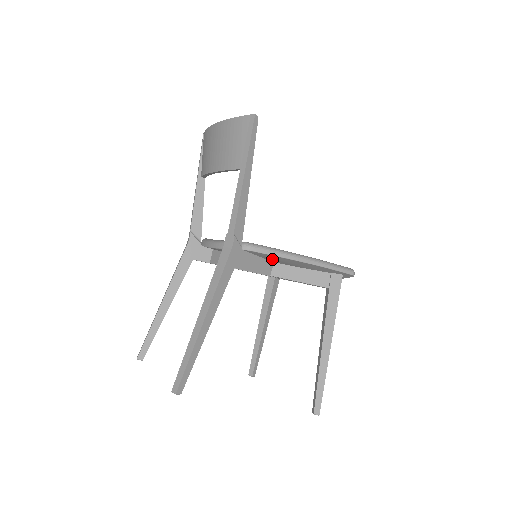
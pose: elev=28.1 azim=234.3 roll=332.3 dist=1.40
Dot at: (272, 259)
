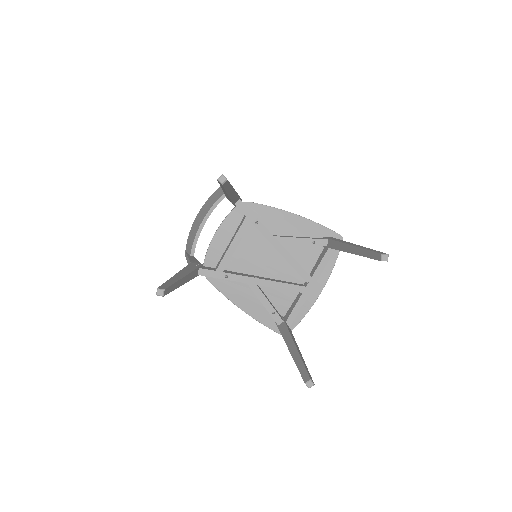
Dot at: (269, 222)
